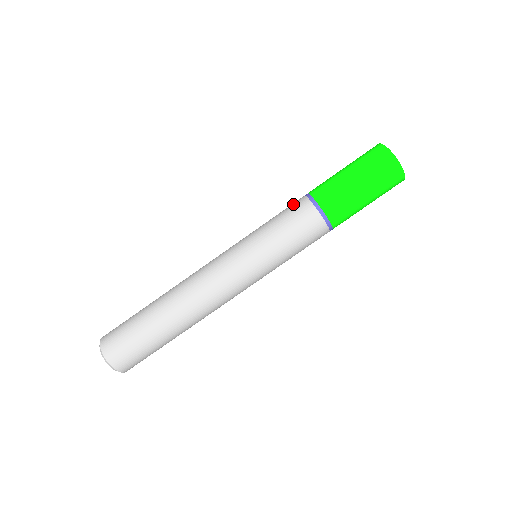
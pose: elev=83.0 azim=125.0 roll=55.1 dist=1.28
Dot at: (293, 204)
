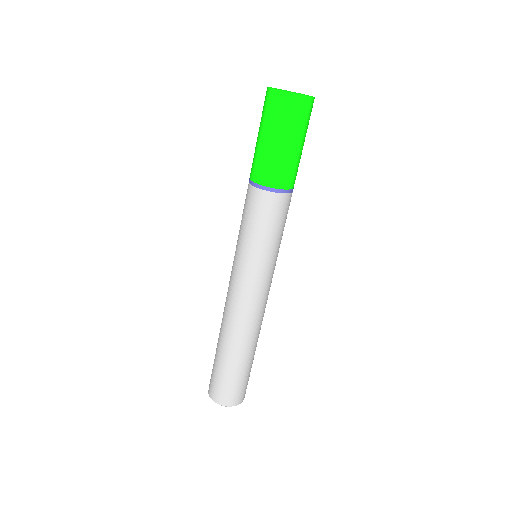
Dot at: occluded
